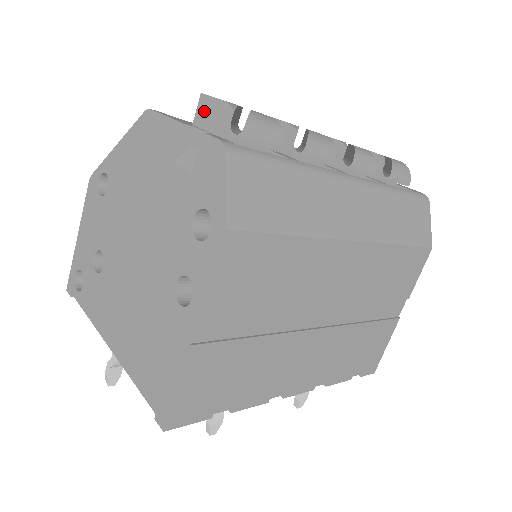
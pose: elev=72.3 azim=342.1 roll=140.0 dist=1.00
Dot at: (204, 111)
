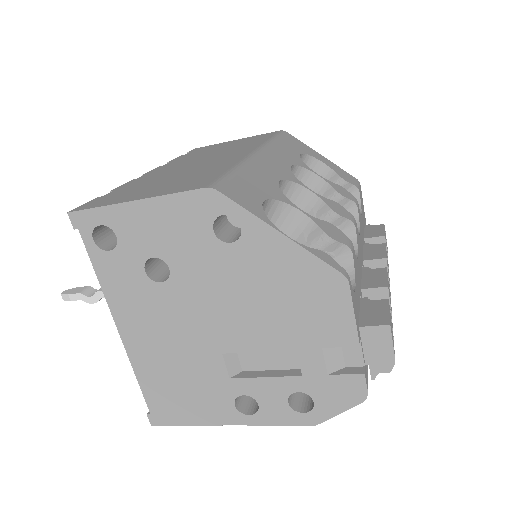
Dot at: (377, 337)
